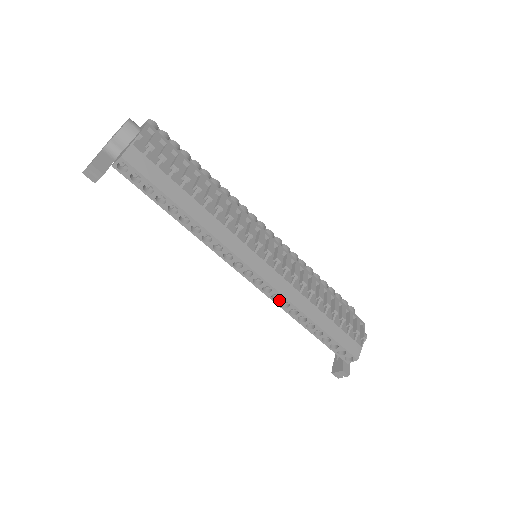
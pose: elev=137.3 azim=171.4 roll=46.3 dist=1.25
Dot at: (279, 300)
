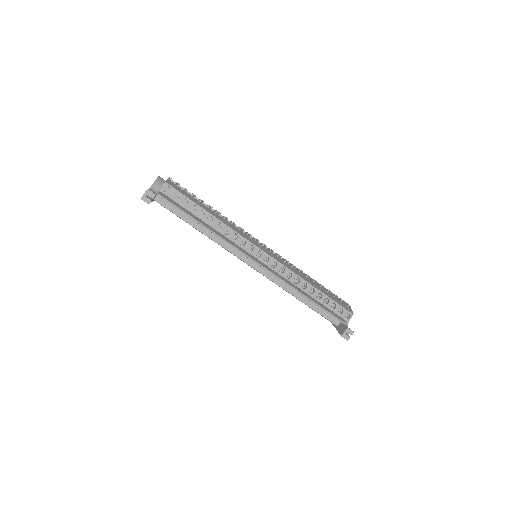
Dot at: (284, 272)
